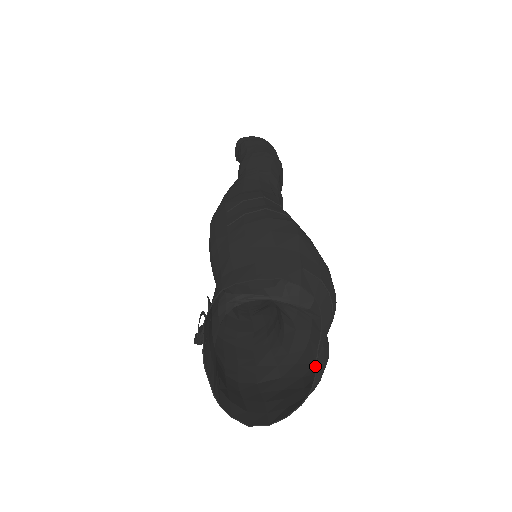
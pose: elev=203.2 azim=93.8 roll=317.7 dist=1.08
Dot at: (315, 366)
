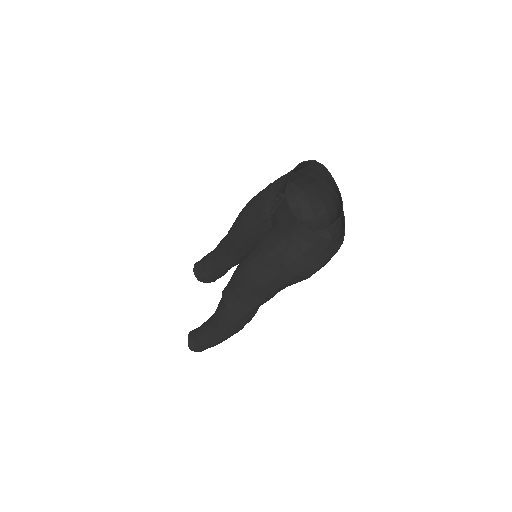
Dot at: occluded
